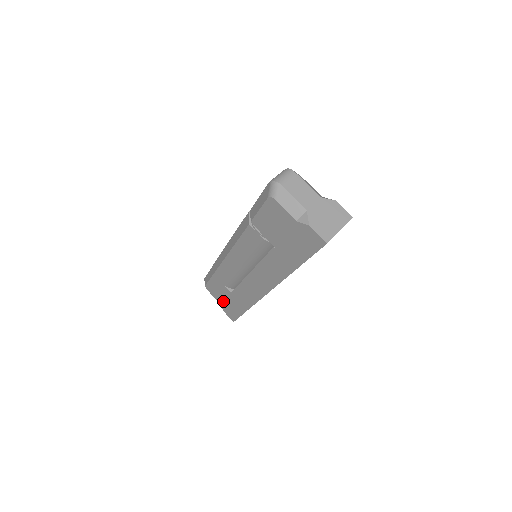
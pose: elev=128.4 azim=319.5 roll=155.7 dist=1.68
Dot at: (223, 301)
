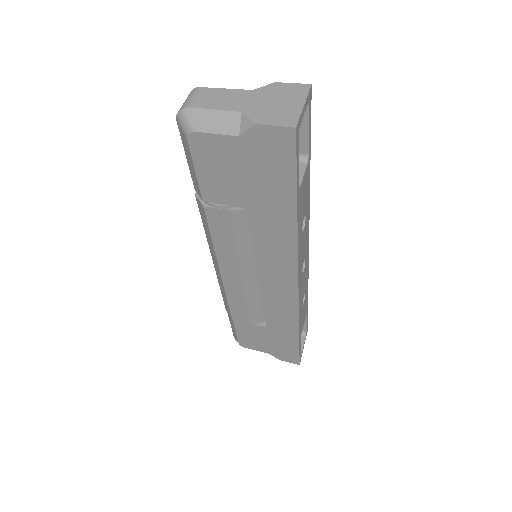
Dot at: (269, 347)
